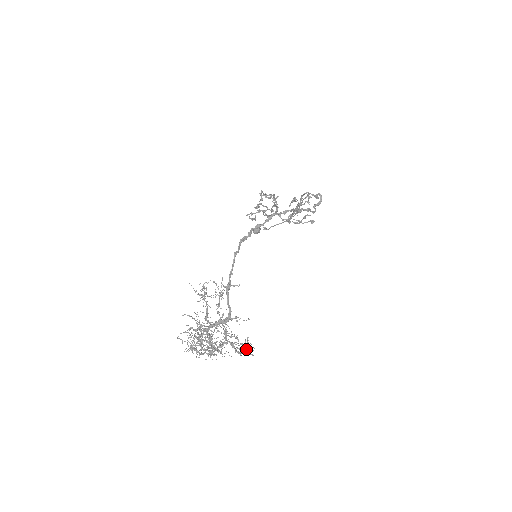
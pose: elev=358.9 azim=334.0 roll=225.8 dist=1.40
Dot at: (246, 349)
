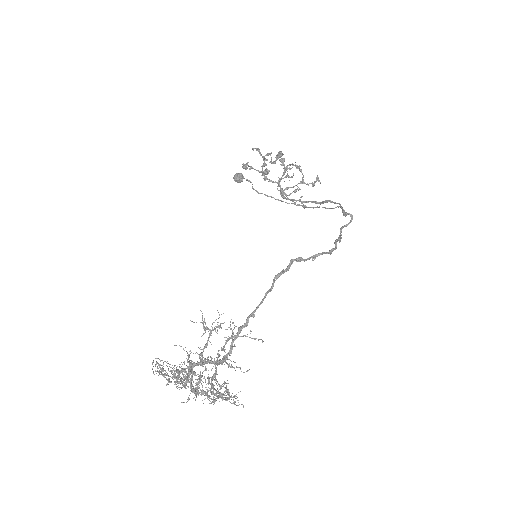
Dot at: (229, 399)
